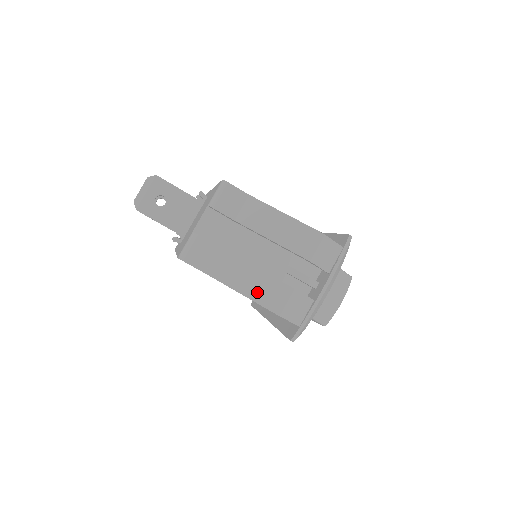
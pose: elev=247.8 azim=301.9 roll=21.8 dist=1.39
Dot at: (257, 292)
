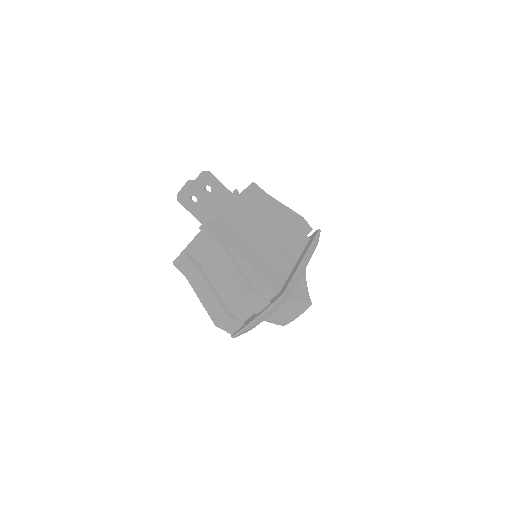
Dot at: (208, 306)
